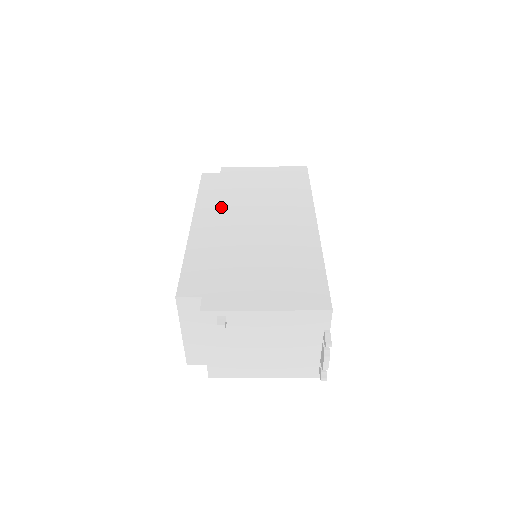
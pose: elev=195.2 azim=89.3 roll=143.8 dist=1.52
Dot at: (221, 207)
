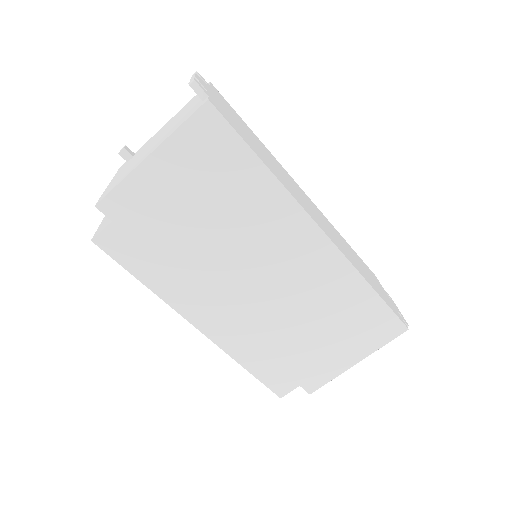
Dot at: occluded
